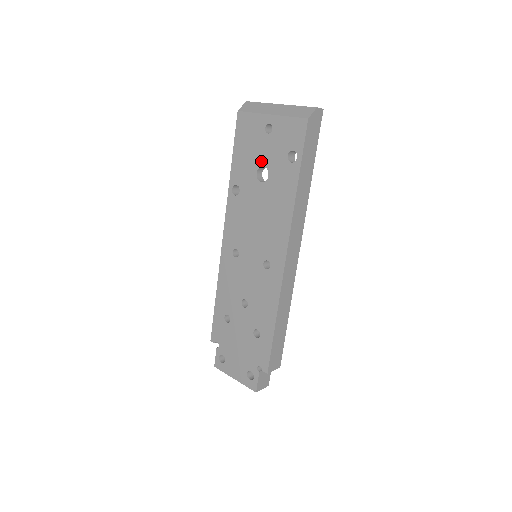
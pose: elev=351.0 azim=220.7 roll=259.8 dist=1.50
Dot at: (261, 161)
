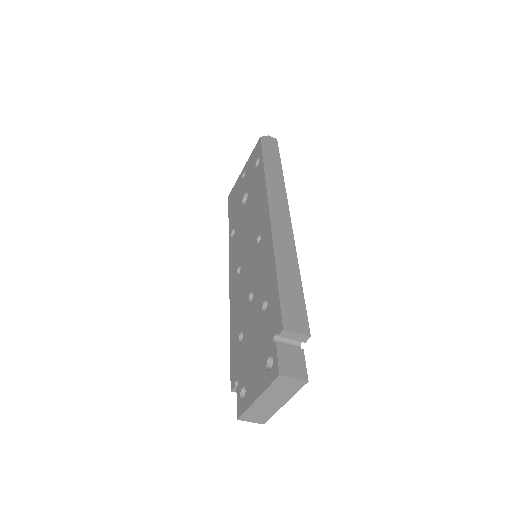
Dot at: (243, 194)
